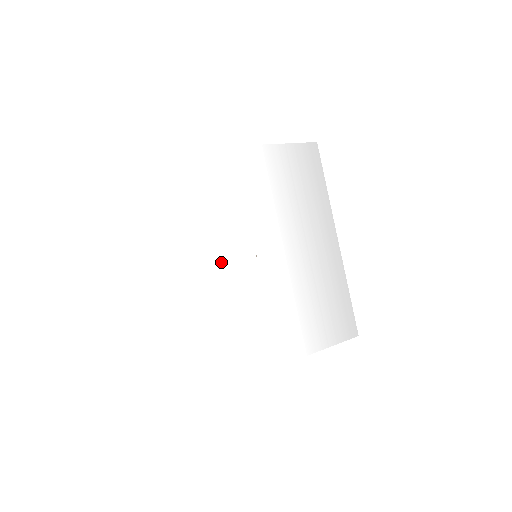
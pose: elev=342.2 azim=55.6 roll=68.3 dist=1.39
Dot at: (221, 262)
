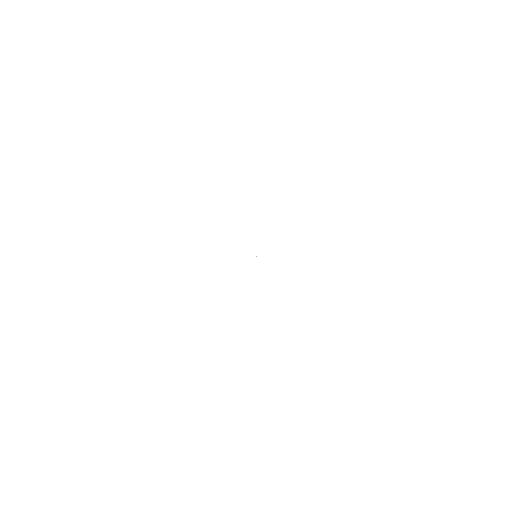
Dot at: occluded
